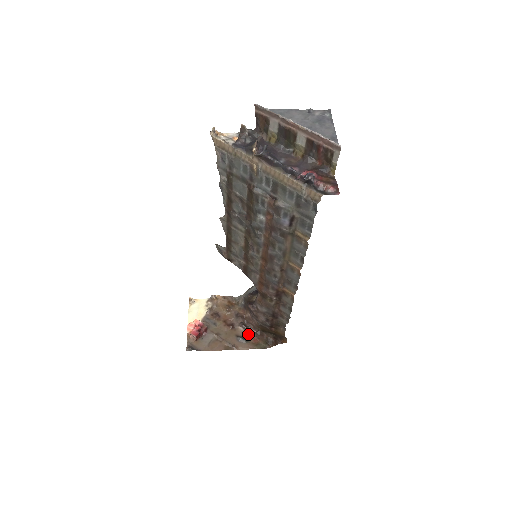
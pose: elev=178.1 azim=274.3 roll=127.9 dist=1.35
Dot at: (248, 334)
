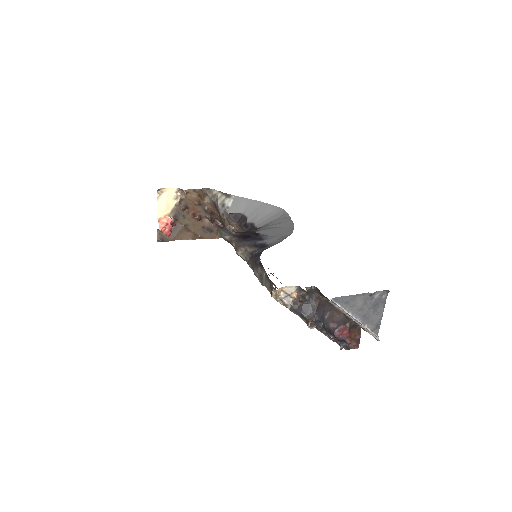
Dot at: (213, 225)
